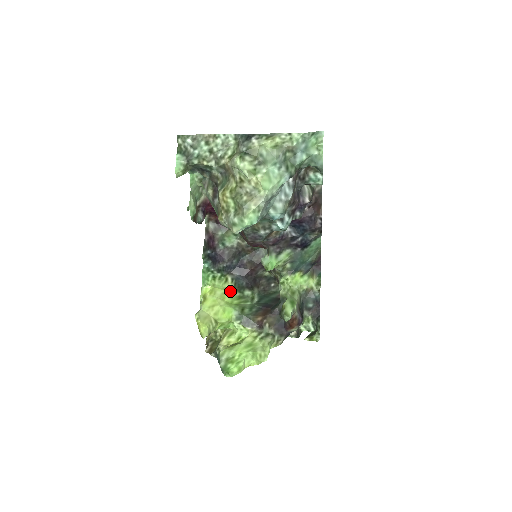
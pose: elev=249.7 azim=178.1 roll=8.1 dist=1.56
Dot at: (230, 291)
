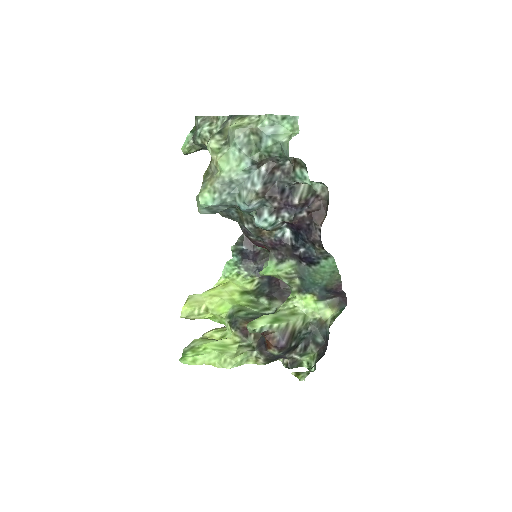
Dot at: (246, 292)
